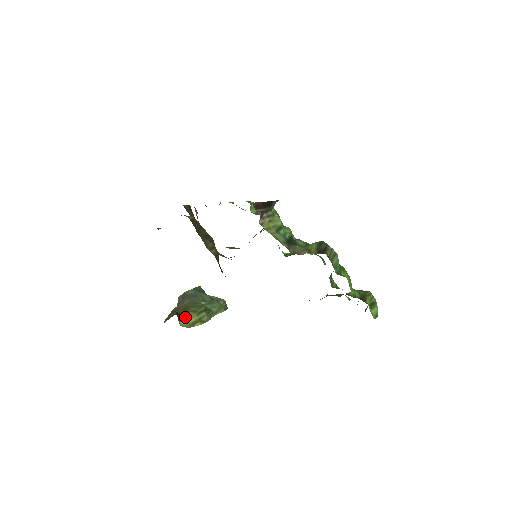
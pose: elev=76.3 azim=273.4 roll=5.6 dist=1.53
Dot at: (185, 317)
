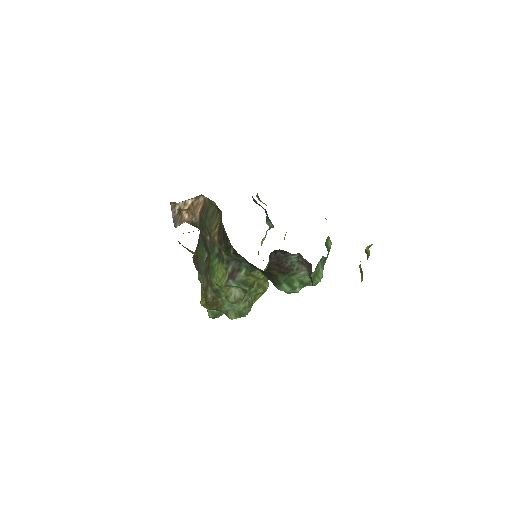
Dot at: occluded
